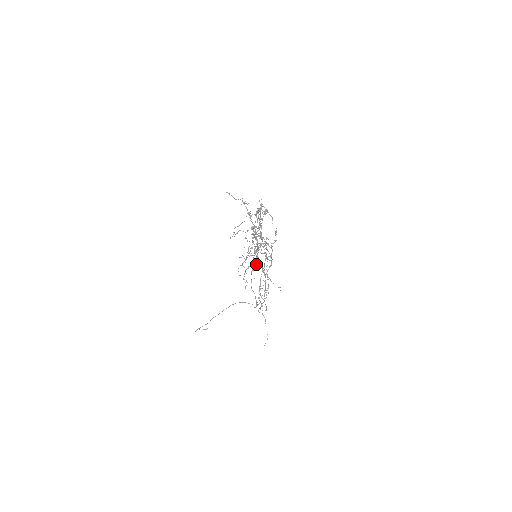
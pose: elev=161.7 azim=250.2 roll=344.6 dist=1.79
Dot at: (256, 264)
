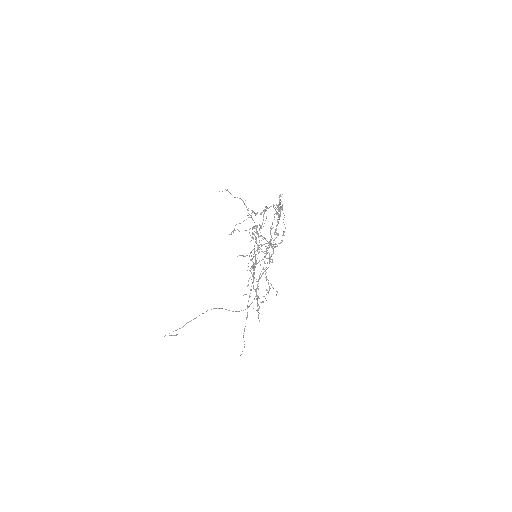
Dot at: occluded
